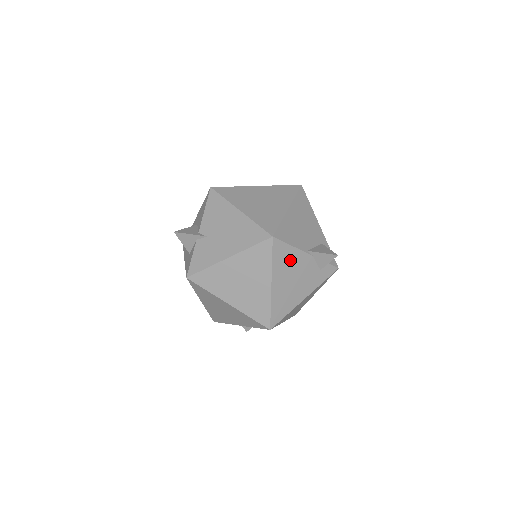
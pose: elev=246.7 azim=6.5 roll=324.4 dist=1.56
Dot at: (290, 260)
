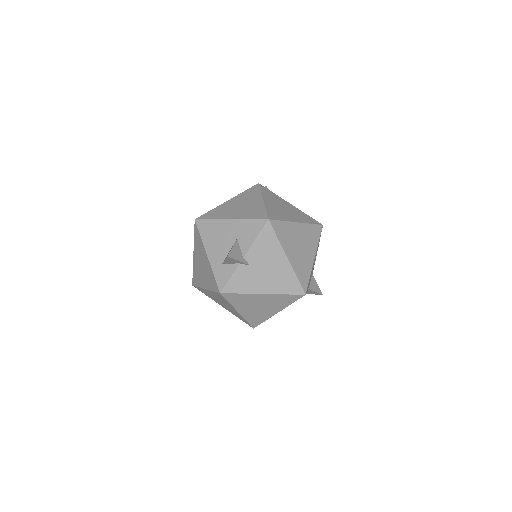
Dot at: occluded
